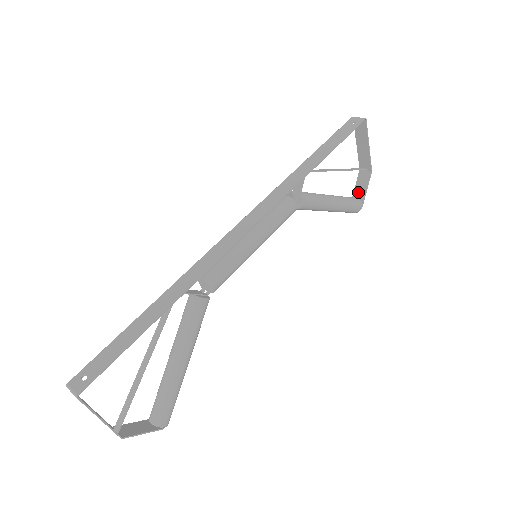
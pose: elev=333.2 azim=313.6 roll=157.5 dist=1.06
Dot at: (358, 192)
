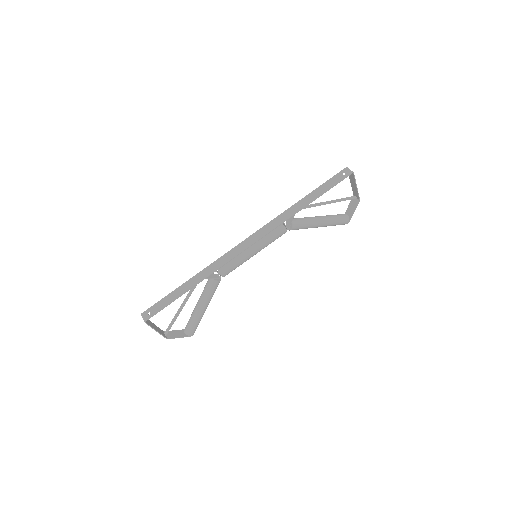
Dot at: (349, 210)
